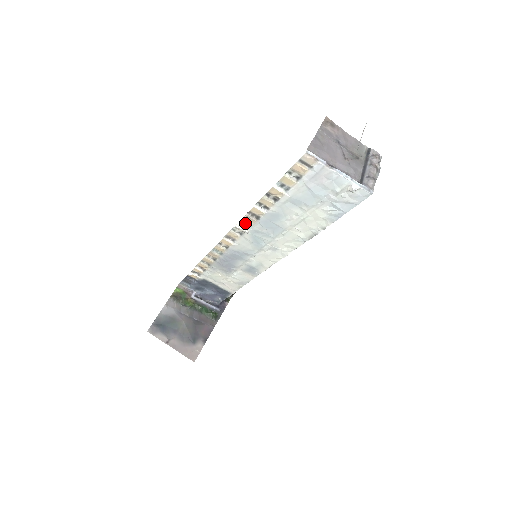
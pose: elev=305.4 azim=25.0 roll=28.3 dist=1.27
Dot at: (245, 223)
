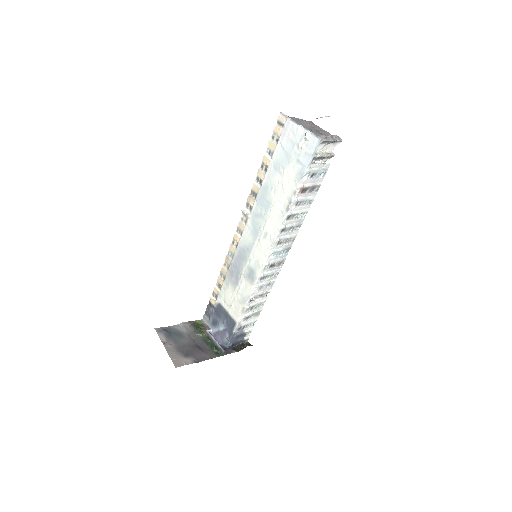
Dot at: (249, 207)
